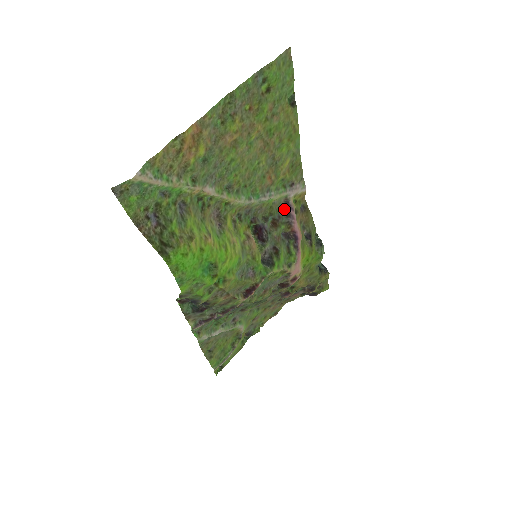
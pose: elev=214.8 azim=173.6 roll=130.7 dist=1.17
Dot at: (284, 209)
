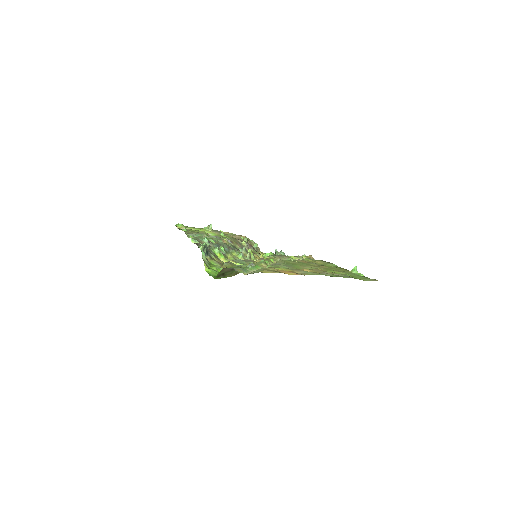
Dot at: occluded
